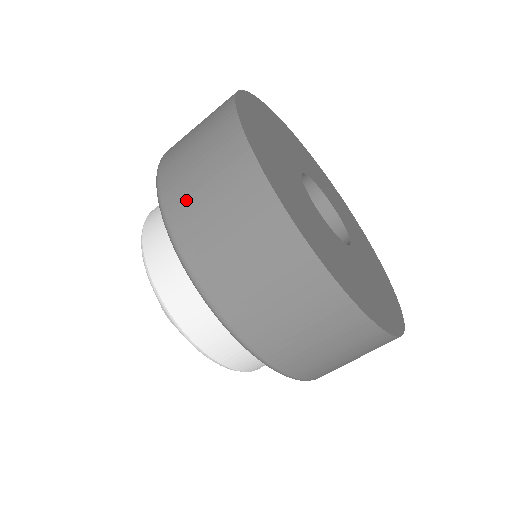
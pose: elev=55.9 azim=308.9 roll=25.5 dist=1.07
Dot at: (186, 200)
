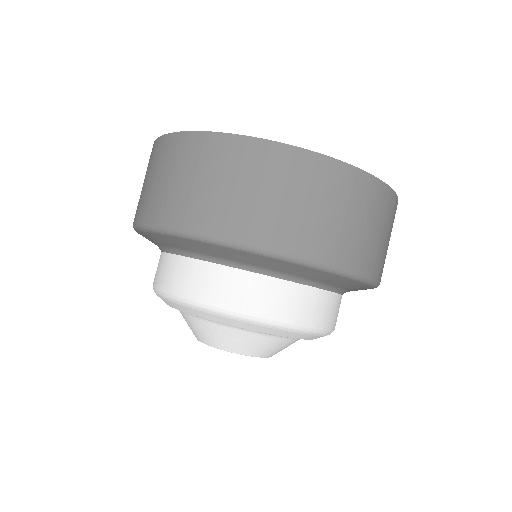
Dot at: (216, 209)
